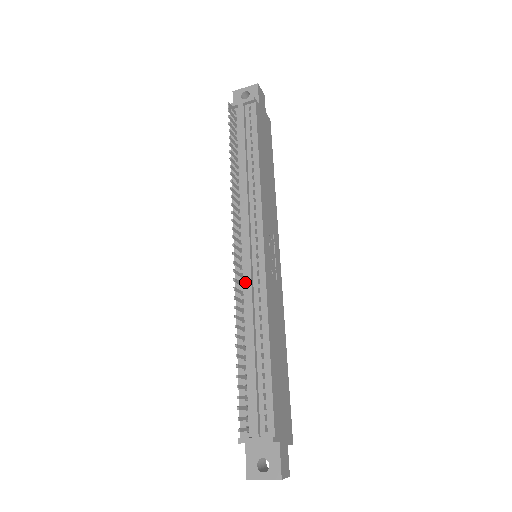
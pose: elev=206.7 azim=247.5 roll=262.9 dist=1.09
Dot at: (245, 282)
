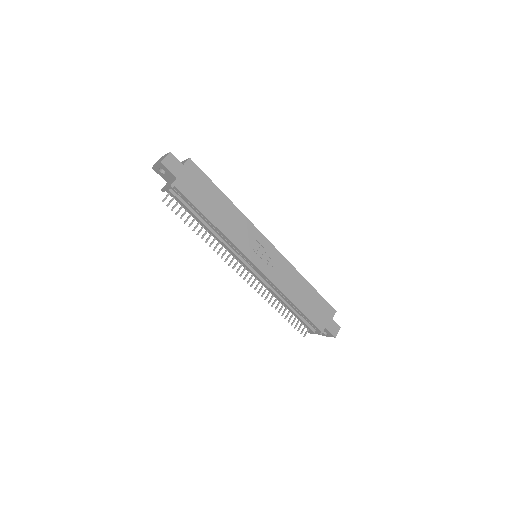
Dot at: occluded
